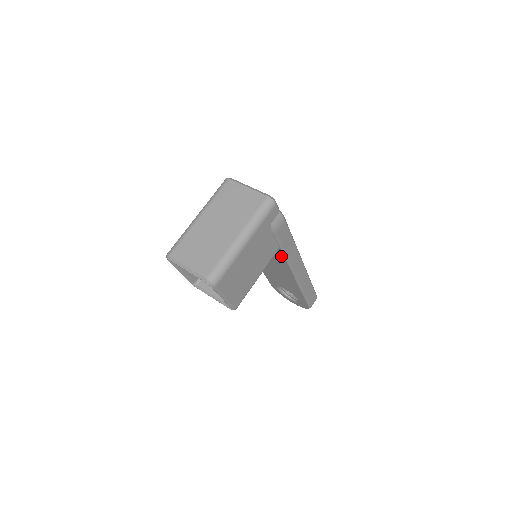
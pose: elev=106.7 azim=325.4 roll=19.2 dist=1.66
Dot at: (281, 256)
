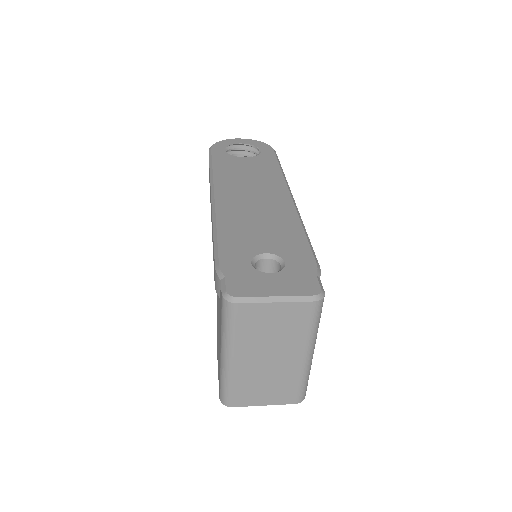
Dot at: occluded
